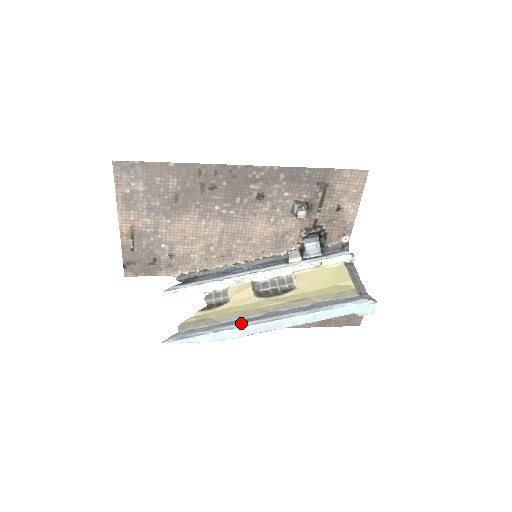
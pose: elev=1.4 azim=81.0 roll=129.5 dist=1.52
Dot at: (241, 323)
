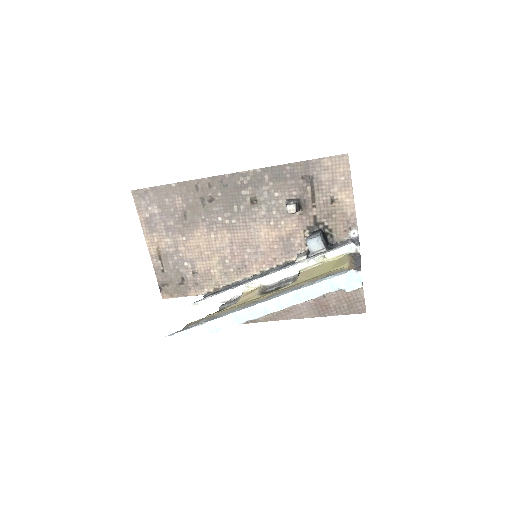
Dot at: (231, 311)
